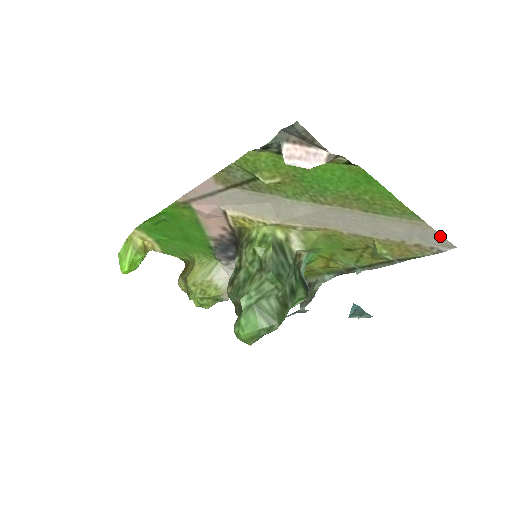
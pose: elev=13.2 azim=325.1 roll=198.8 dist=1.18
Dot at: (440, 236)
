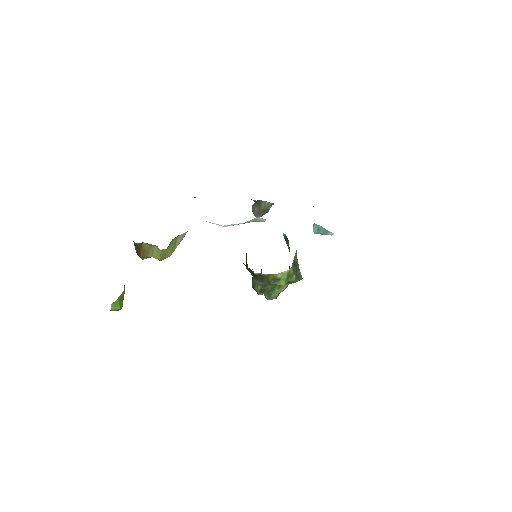
Dot at: occluded
